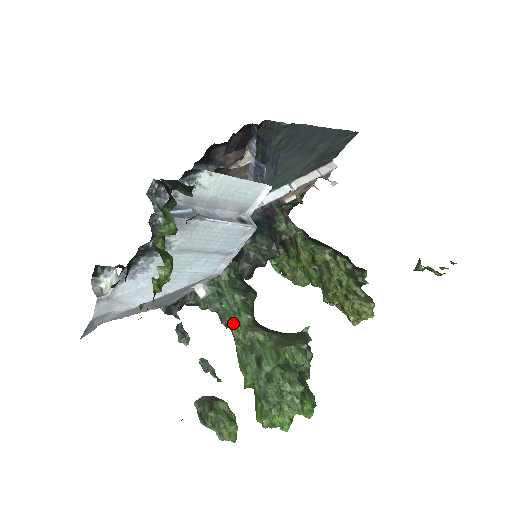
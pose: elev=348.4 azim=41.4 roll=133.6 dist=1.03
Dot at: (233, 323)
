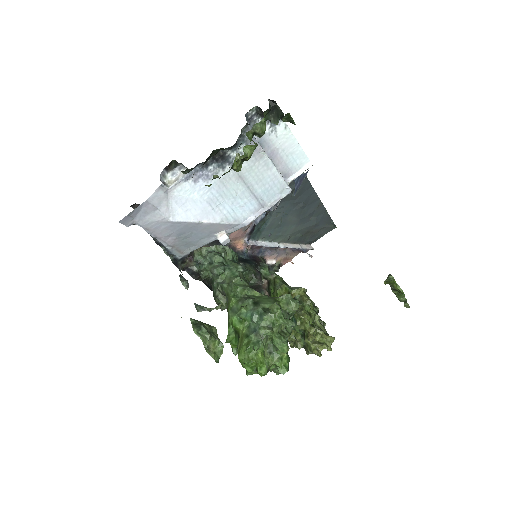
Dot at: (233, 282)
